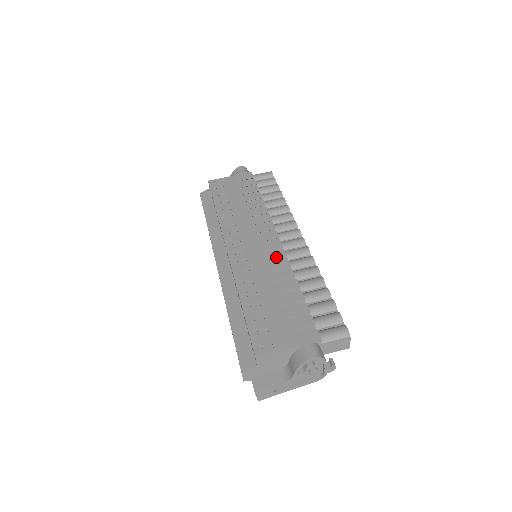
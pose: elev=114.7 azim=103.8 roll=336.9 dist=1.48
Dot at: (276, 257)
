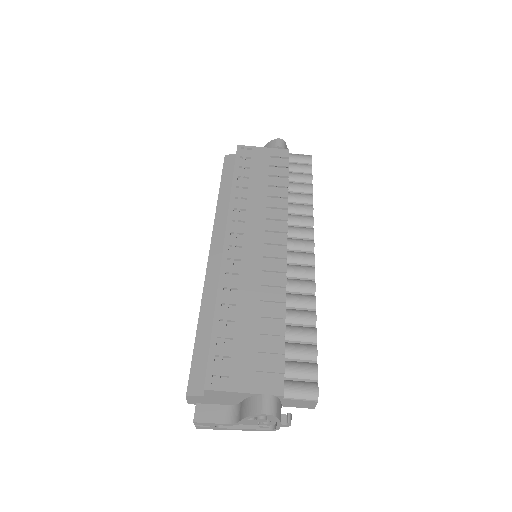
Dot at: (274, 270)
